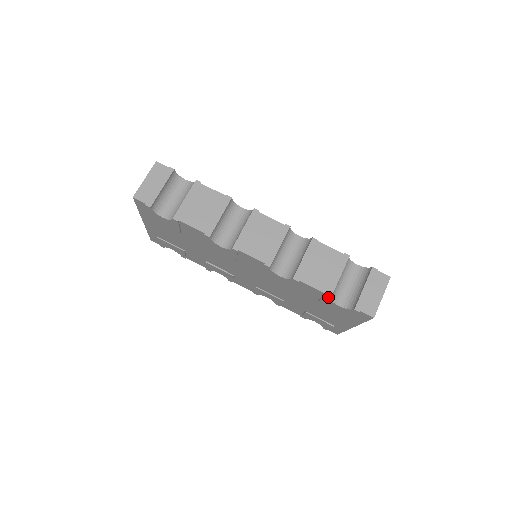
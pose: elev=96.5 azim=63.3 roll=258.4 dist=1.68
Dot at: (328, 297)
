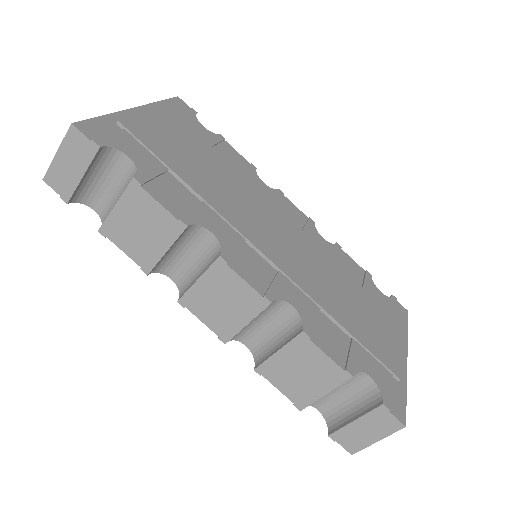
Dot at: (298, 406)
